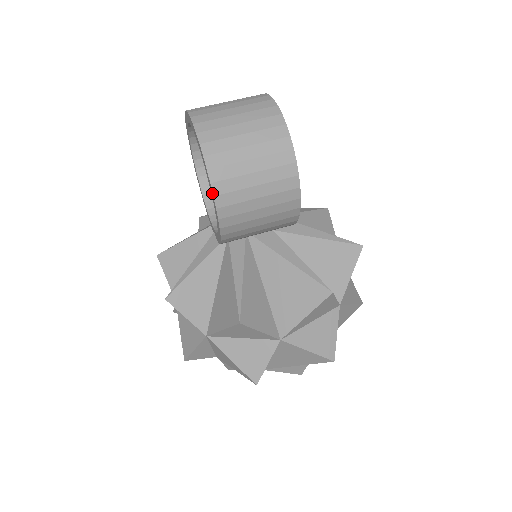
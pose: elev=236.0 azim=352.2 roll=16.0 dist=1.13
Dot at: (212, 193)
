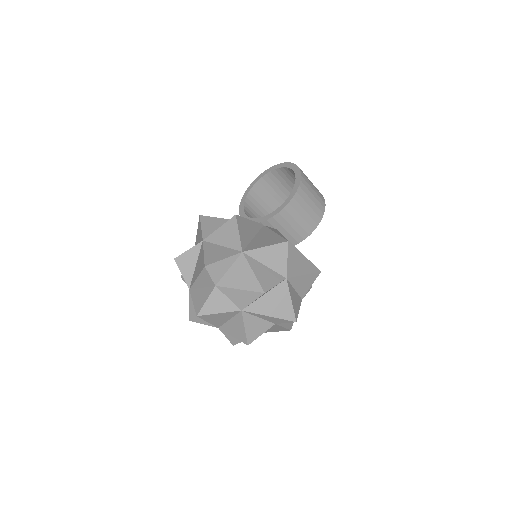
Dot at: (299, 185)
